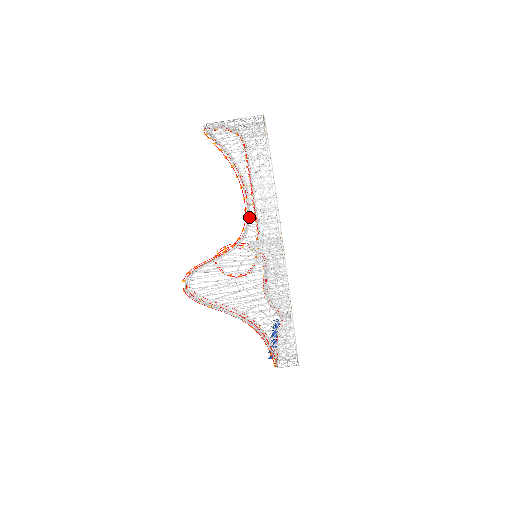
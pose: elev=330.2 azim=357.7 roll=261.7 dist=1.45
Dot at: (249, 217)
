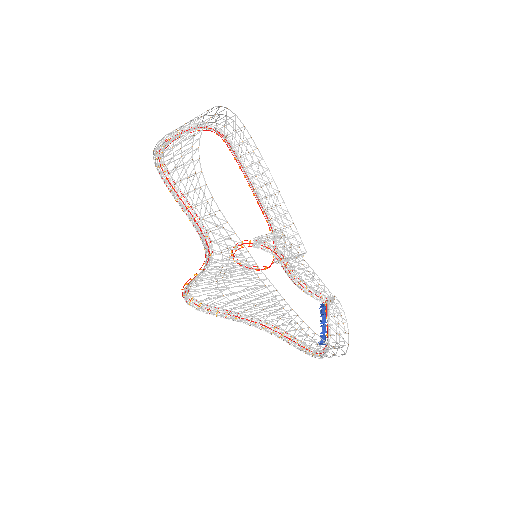
Dot at: (207, 234)
